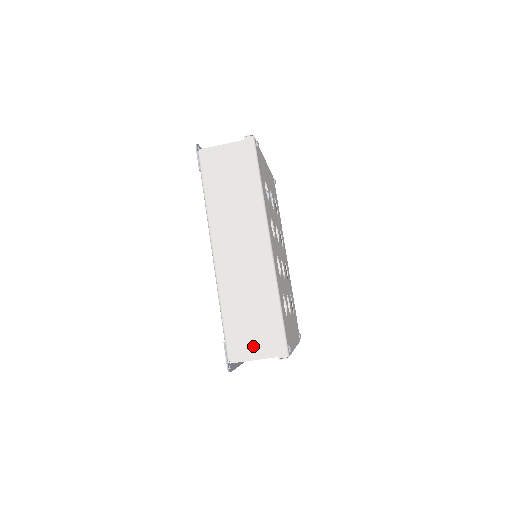
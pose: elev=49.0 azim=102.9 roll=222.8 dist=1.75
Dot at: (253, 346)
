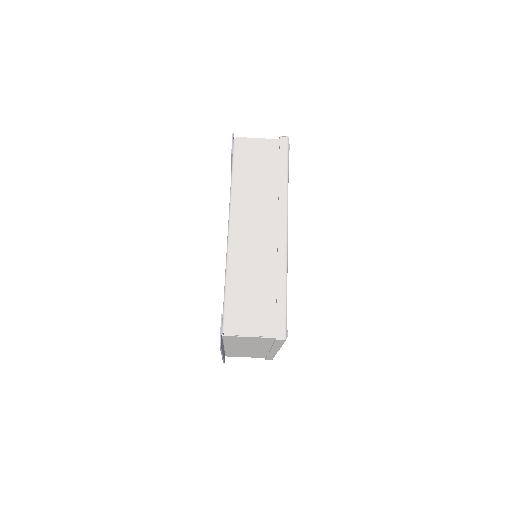
Dot at: (252, 322)
